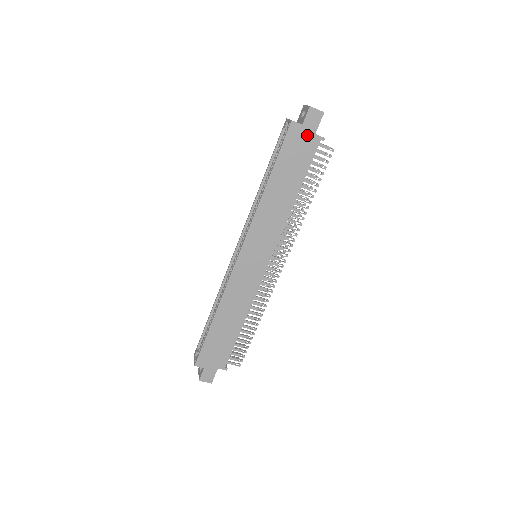
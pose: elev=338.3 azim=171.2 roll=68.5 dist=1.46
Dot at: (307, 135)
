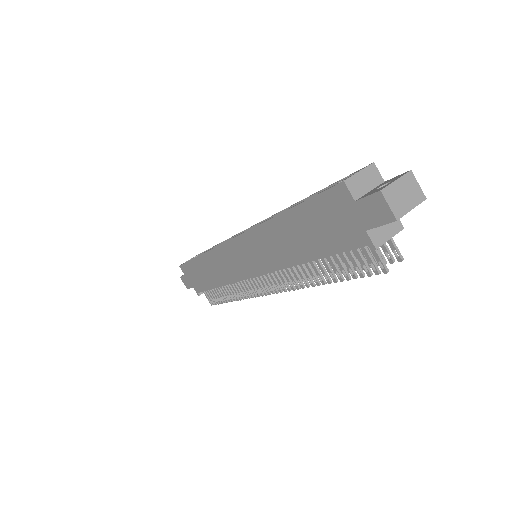
Dot at: (354, 219)
